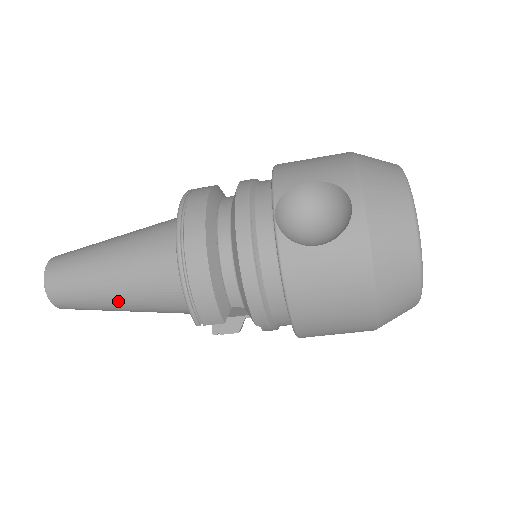
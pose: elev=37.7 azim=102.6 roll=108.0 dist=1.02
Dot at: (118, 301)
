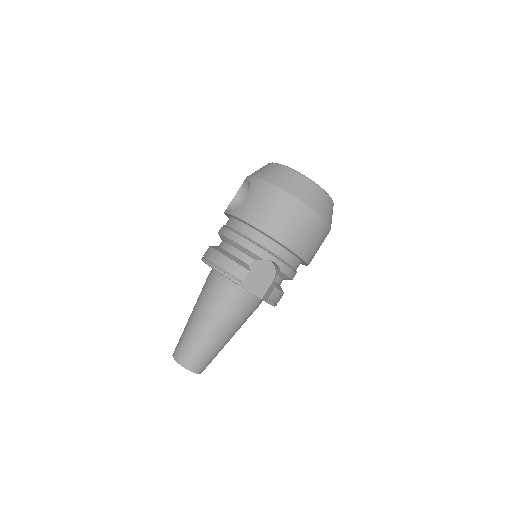
Dot at: (209, 326)
